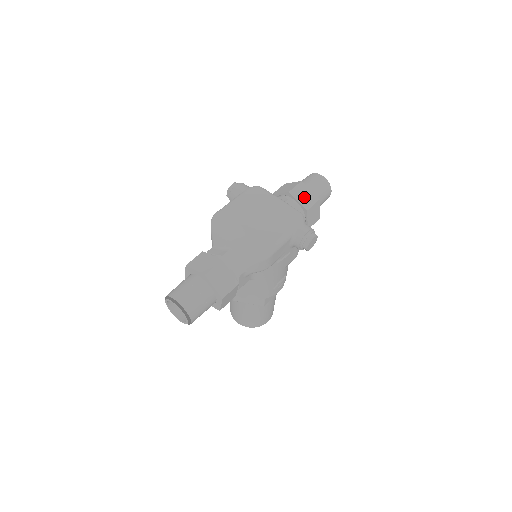
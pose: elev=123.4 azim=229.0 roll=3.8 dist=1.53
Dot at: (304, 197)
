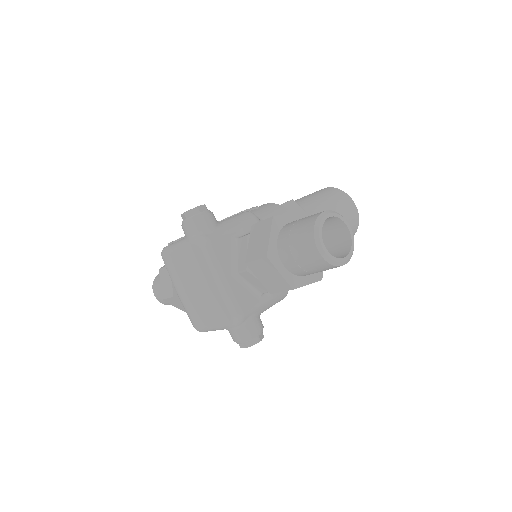
Dot at: (268, 278)
